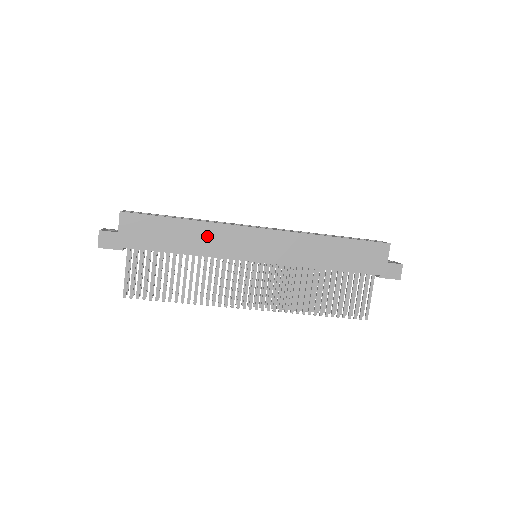
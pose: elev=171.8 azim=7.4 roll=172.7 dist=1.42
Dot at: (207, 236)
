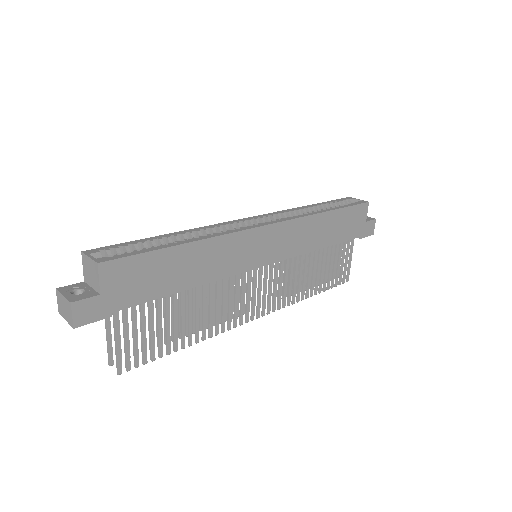
Dot at: (214, 255)
